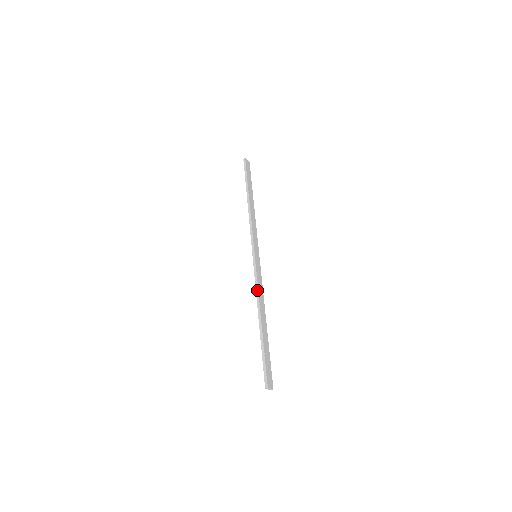
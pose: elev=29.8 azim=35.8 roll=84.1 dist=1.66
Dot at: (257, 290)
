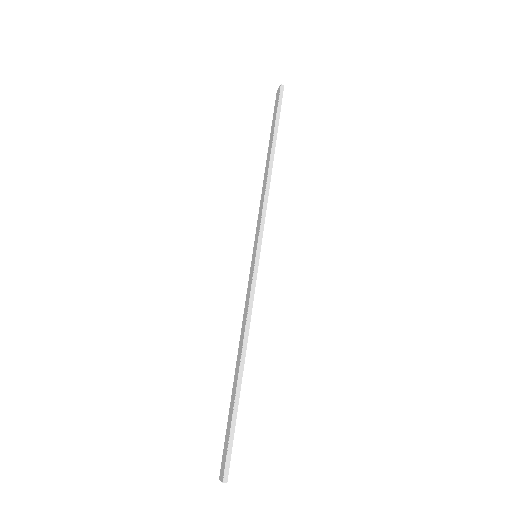
Dot at: (250, 317)
